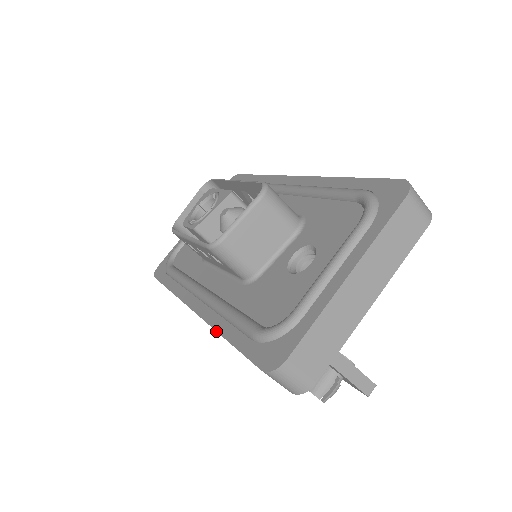
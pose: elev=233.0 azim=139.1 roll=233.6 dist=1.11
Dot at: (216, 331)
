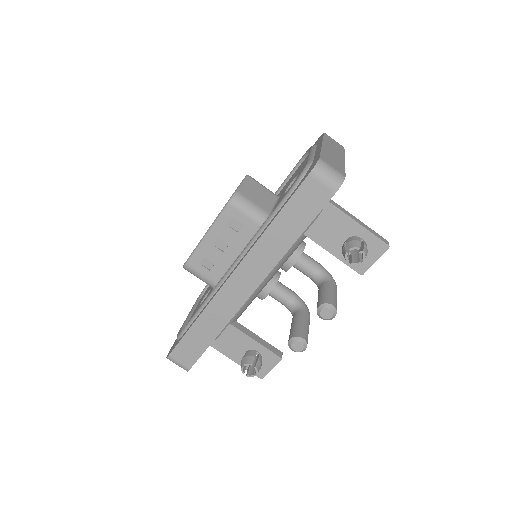
Dot at: (262, 234)
